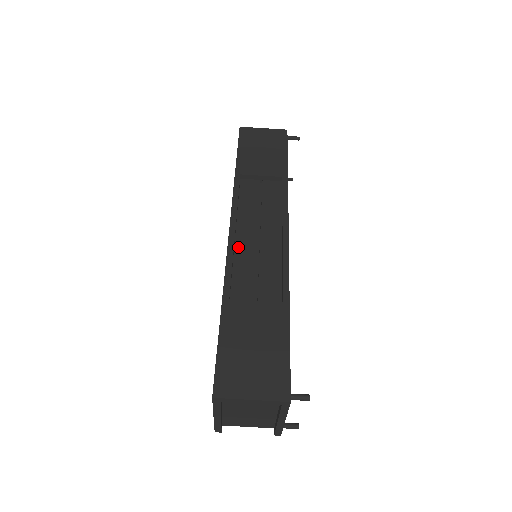
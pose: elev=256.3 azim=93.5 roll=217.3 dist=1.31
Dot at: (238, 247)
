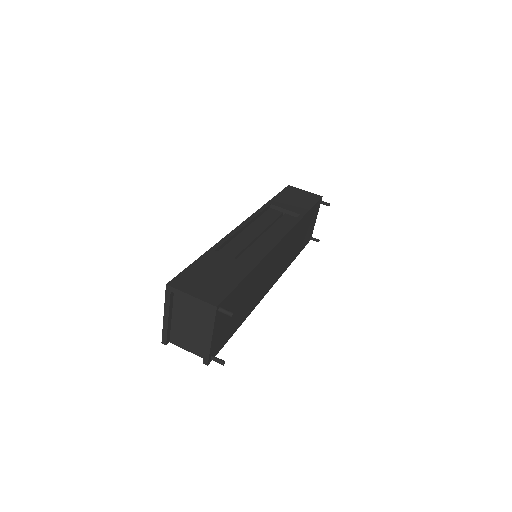
Dot at: (242, 234)
